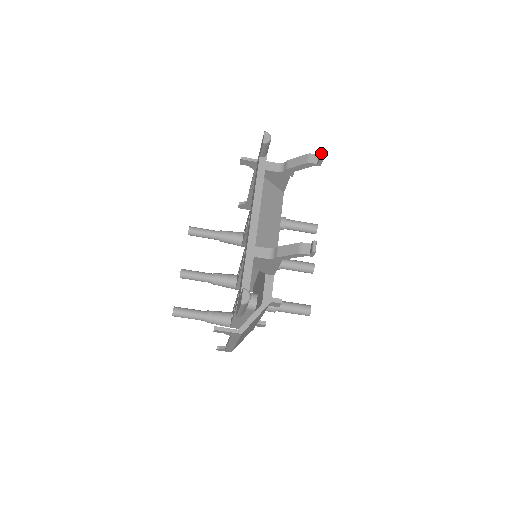
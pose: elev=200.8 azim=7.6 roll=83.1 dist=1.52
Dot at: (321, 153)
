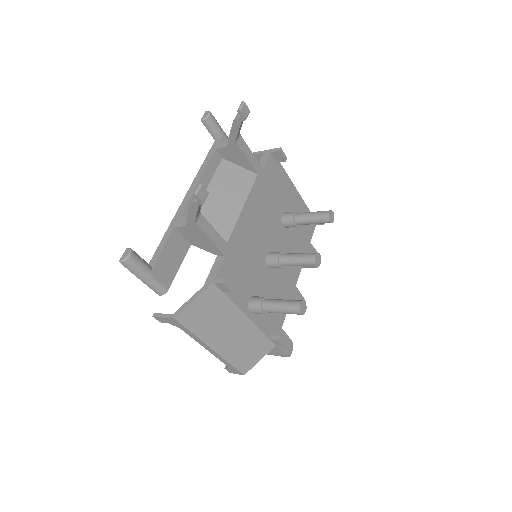
Dot at: (240, 104)
